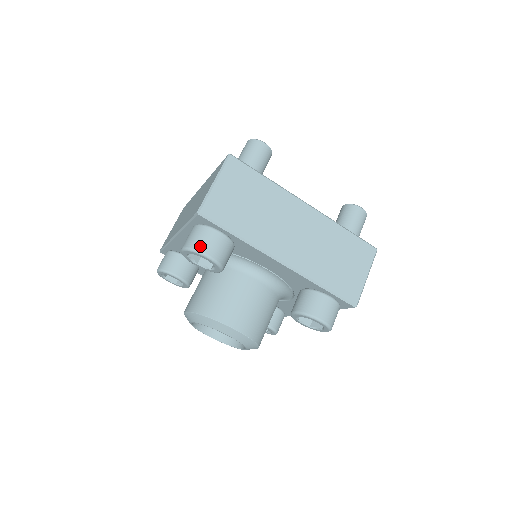
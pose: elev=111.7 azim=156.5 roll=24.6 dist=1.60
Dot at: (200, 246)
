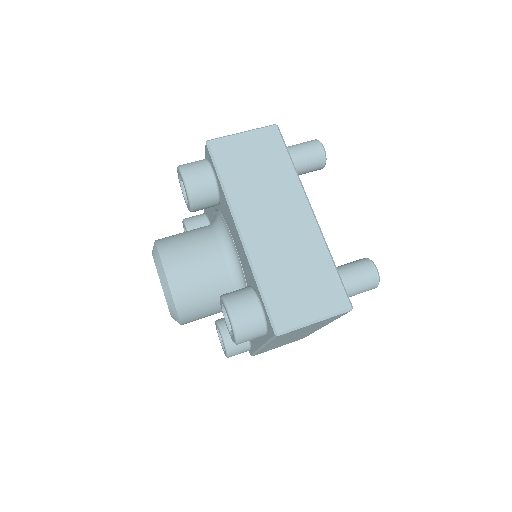
Dot at: (187, 168)
